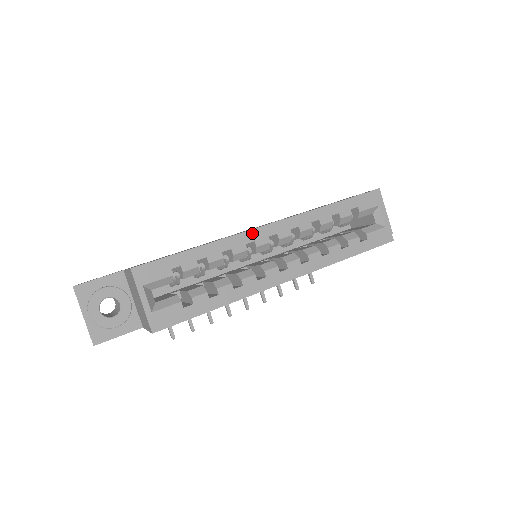
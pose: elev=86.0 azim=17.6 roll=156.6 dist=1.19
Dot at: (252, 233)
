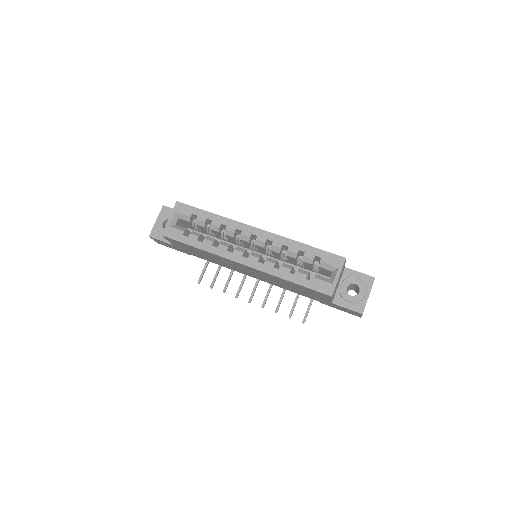
Dot at: (244, 226)
